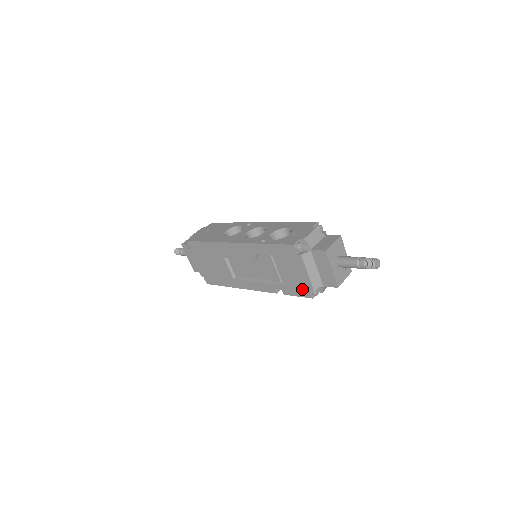
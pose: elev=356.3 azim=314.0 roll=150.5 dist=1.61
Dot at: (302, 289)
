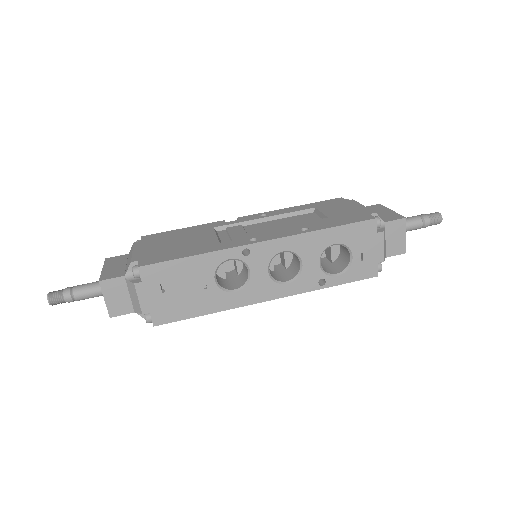
Dot at: occluded
